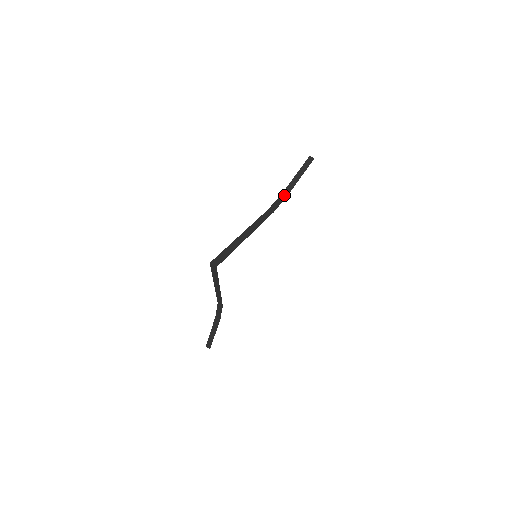
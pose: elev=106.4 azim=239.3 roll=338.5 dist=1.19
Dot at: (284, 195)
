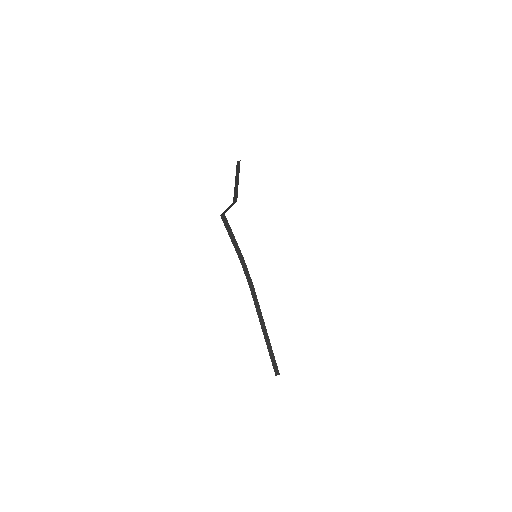
Dot at: (243, 262)
